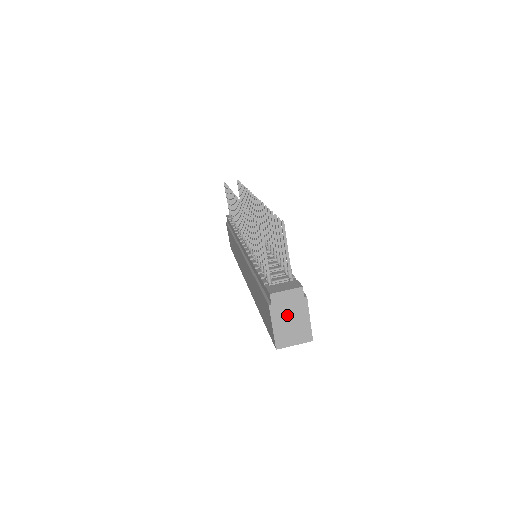
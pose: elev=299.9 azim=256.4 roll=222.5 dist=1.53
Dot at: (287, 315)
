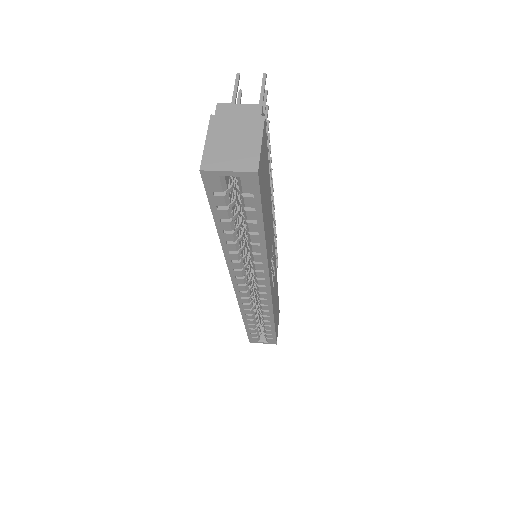
Dot at: (231, 131)
